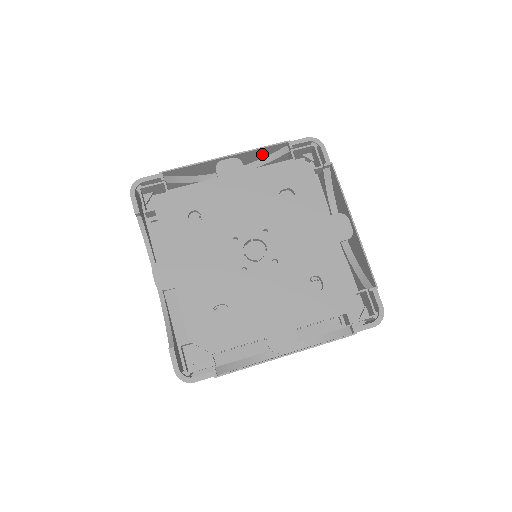
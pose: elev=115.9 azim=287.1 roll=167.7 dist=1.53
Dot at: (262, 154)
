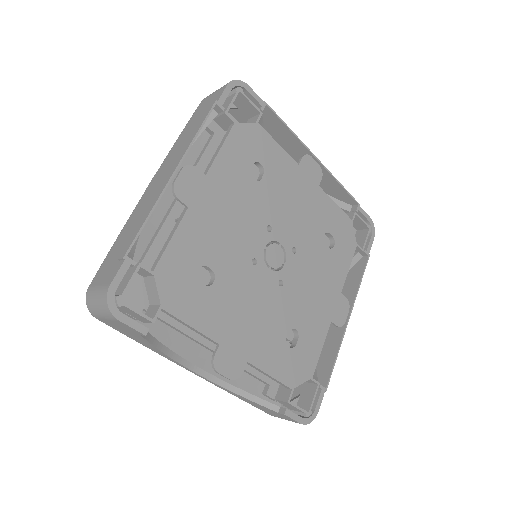
Dot at: (189, 136)
